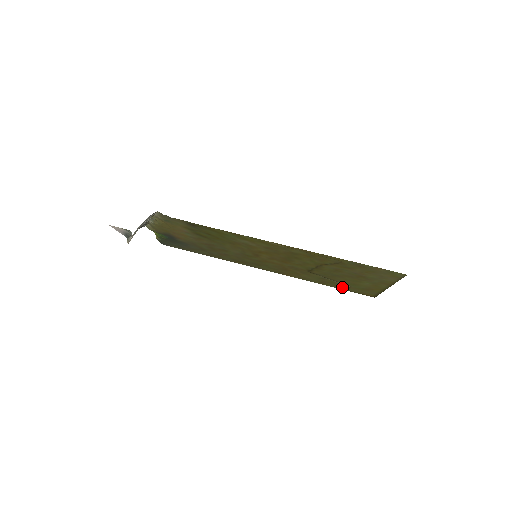
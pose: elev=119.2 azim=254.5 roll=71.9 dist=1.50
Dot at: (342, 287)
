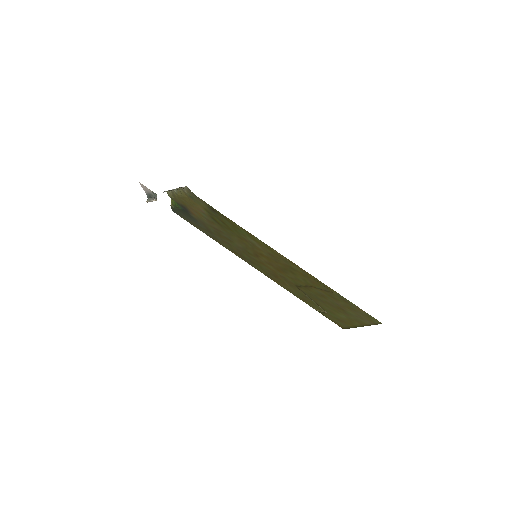
Dot at: (319, 310)
